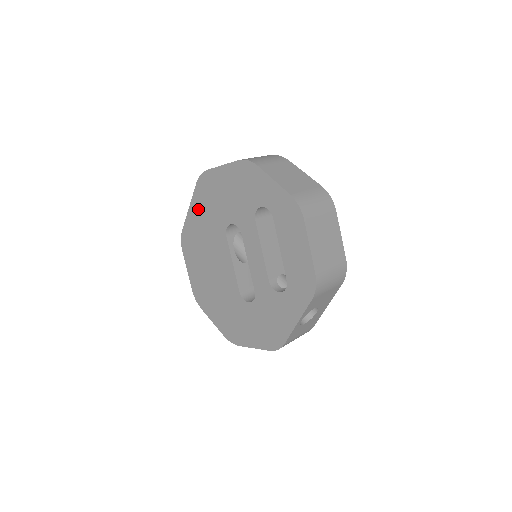
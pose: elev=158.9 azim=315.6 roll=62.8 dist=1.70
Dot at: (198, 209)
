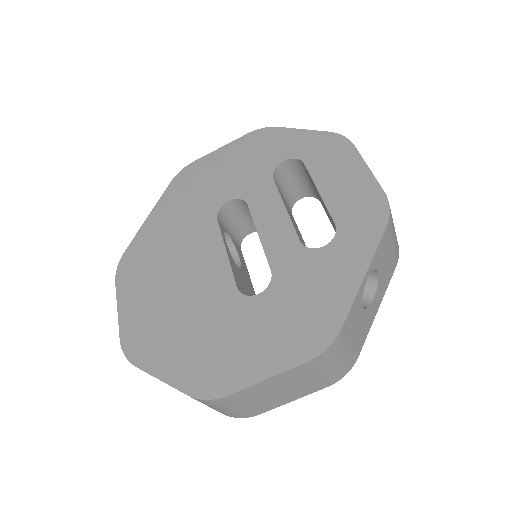
Dot at: (167, 209)
